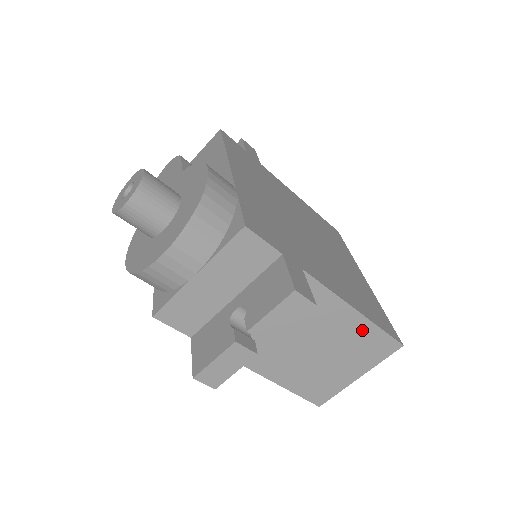
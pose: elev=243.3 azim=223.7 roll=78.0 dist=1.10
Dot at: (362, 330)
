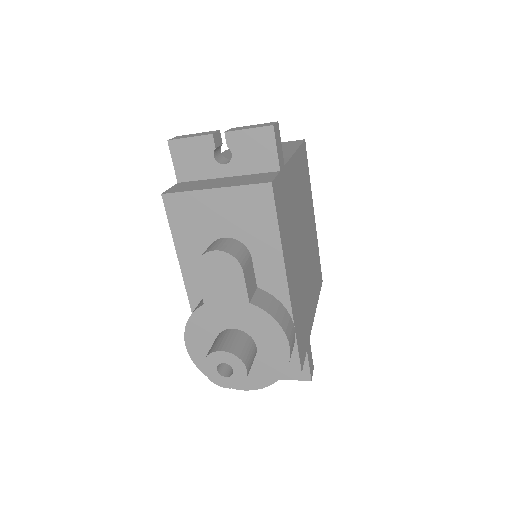
Dot at: occluded
